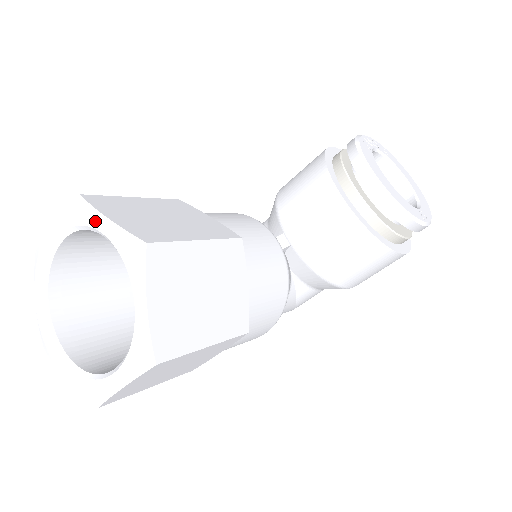
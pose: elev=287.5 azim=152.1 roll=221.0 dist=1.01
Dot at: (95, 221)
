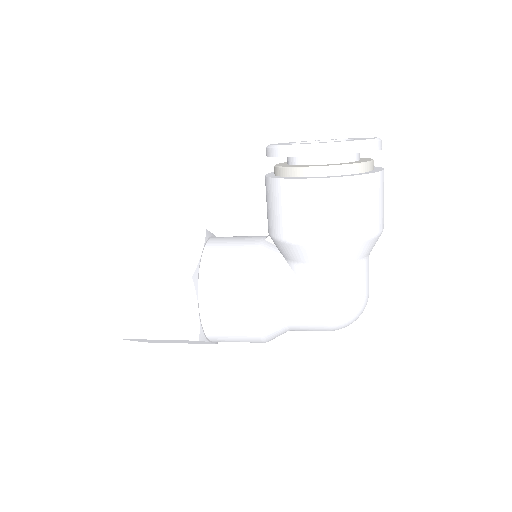
Dot at: occluded
